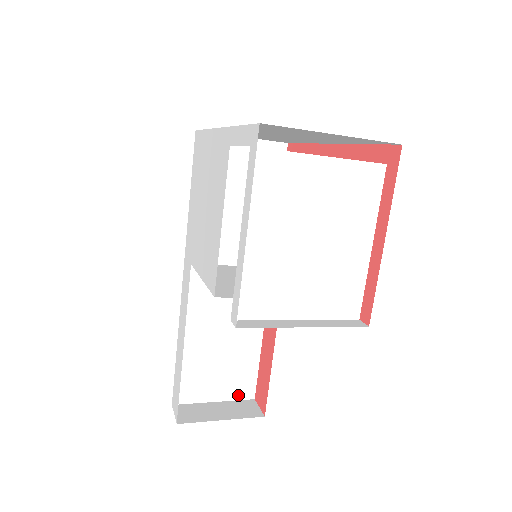
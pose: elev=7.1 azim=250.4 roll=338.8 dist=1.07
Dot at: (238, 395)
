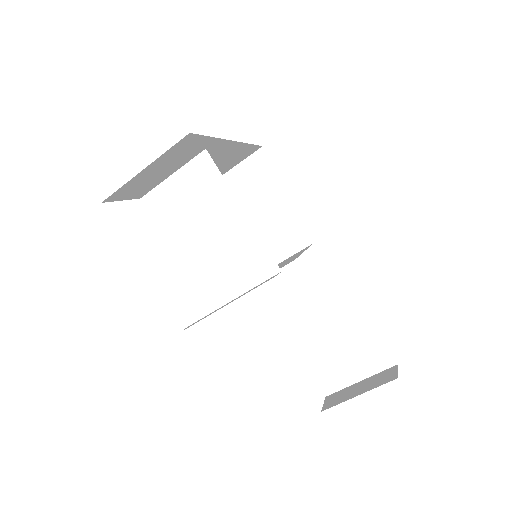
Dot at: (378, 367)
